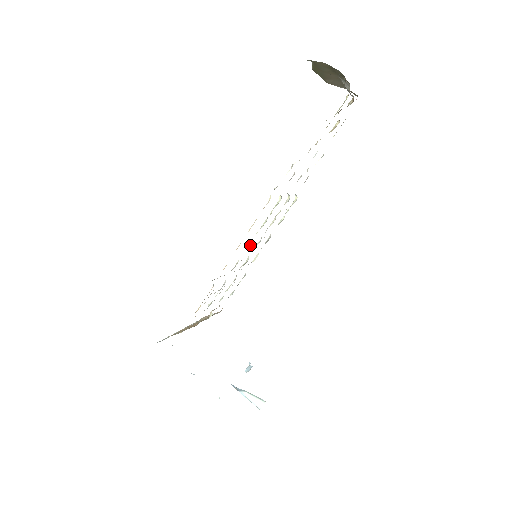
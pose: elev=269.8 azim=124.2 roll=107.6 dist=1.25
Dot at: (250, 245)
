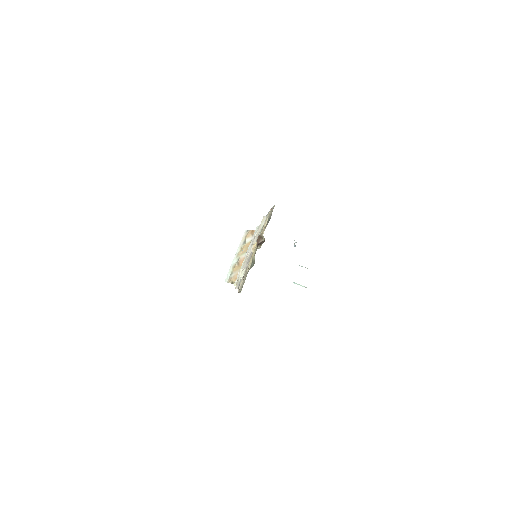
Dot at: occluded
